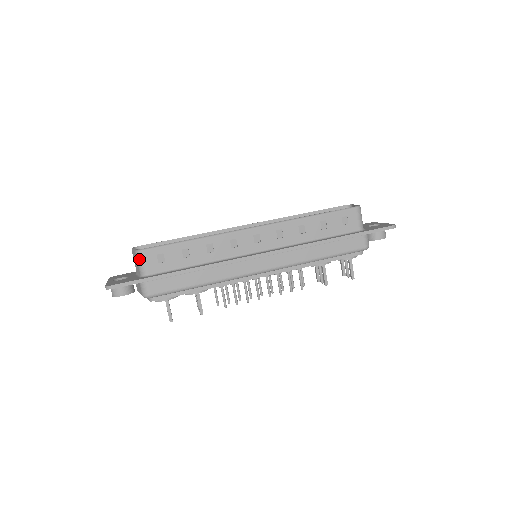
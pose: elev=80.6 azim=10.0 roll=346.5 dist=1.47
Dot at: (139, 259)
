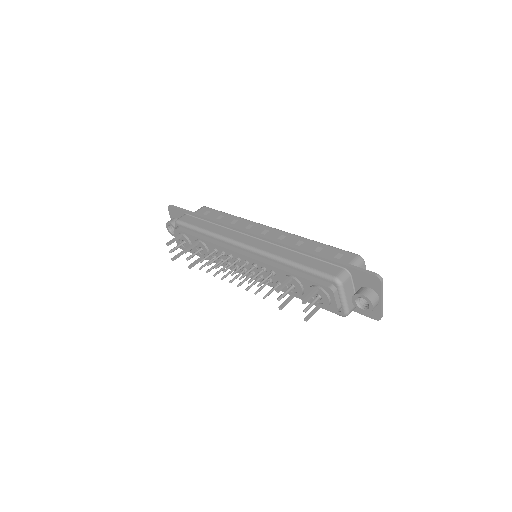
Dot at: occluded
